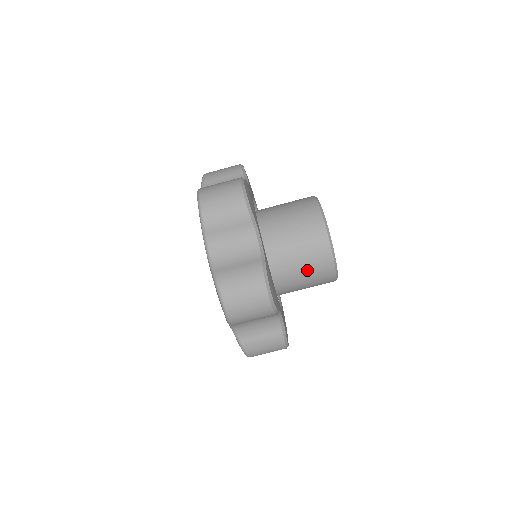
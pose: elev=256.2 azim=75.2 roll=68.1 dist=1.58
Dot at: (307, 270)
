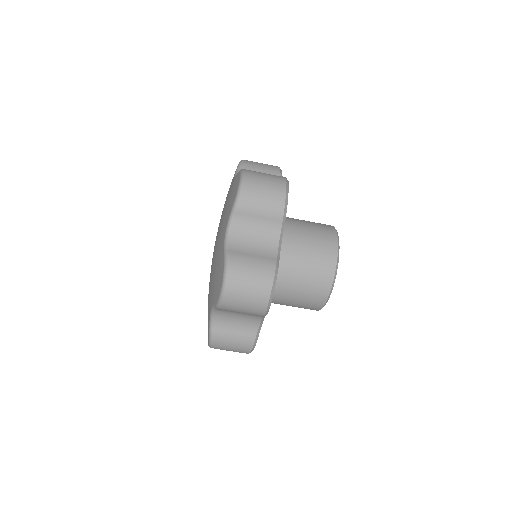
Dot at: (303, 289)
